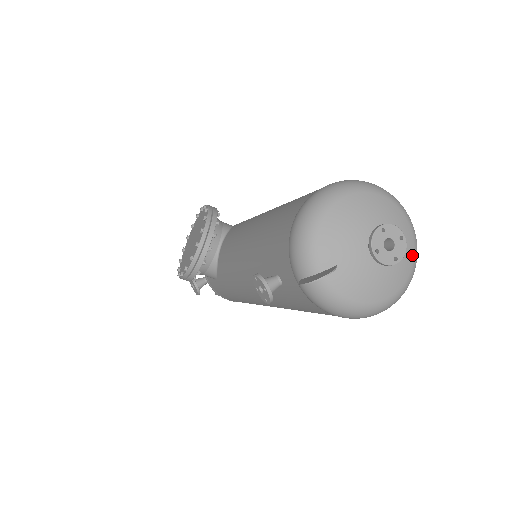
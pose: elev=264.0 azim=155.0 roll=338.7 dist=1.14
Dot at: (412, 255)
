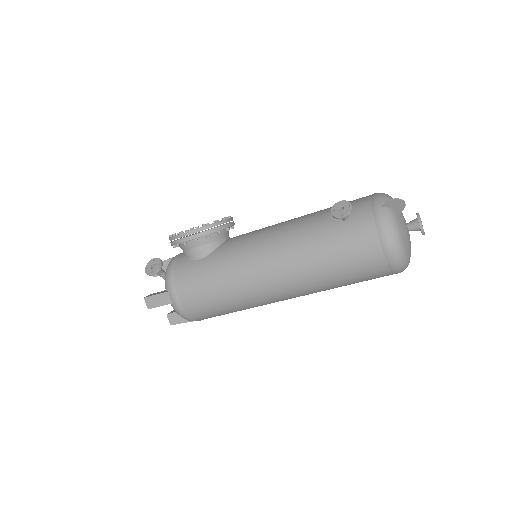
Dot at: occluded
